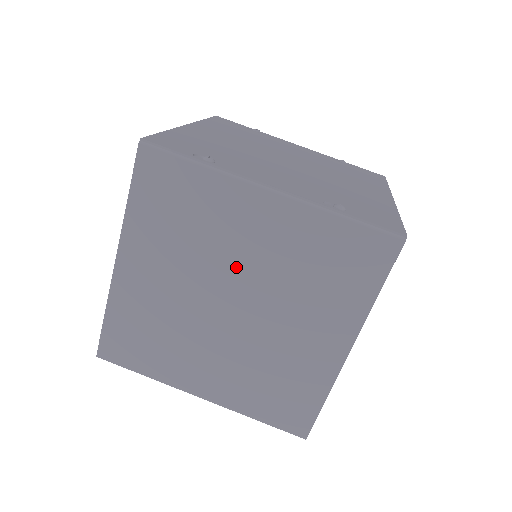
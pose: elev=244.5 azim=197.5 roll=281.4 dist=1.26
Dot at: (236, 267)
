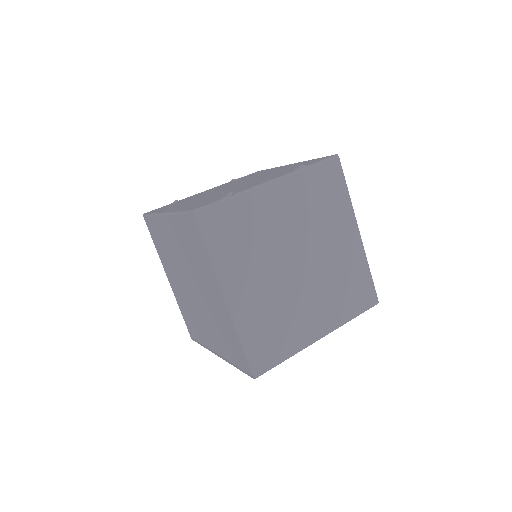
Dot at: (286, 238)
